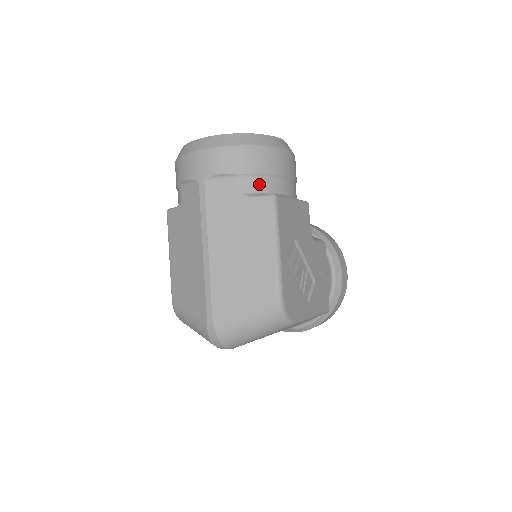
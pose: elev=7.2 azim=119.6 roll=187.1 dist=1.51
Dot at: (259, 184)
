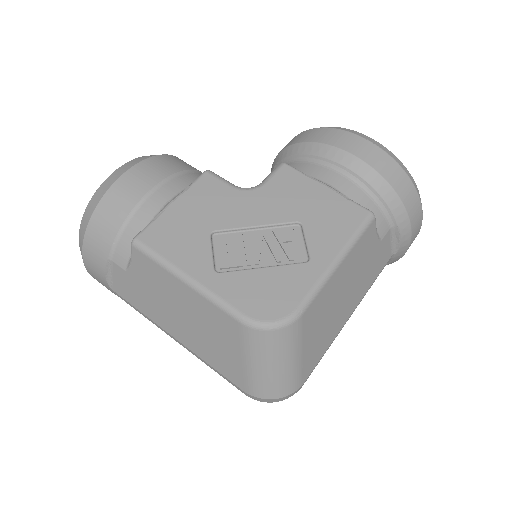
Dot at: (126, 243)
